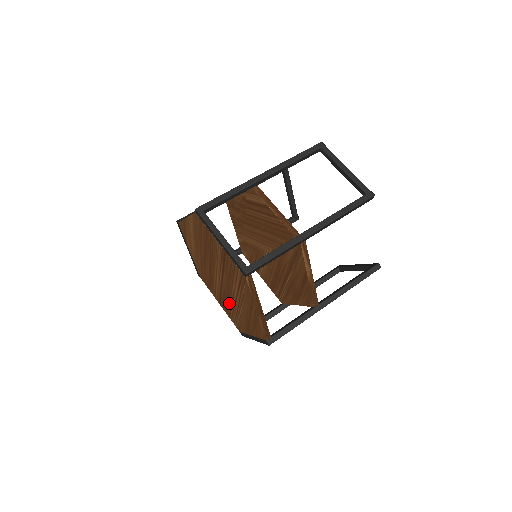
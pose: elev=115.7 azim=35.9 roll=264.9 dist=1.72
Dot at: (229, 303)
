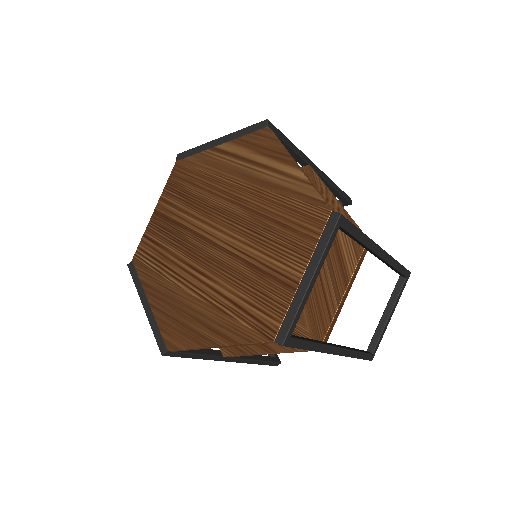
Dot at: (178, 250)
